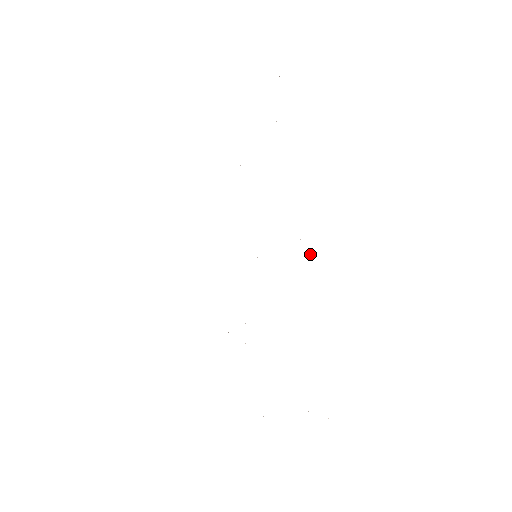
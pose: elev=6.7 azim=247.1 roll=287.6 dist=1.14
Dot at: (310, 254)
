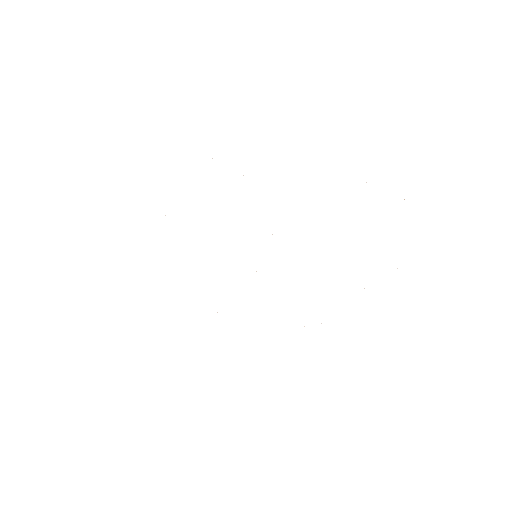
Dot at: occluded
